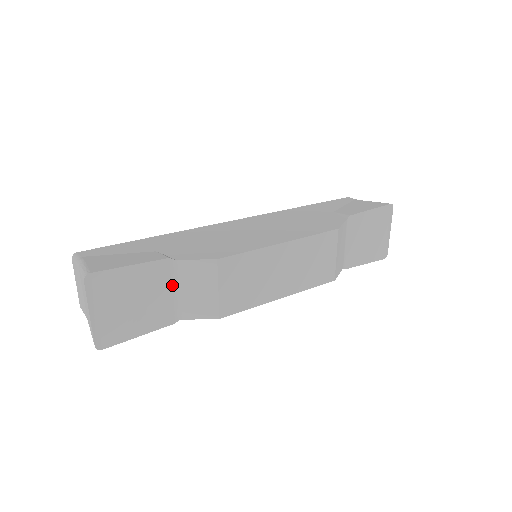
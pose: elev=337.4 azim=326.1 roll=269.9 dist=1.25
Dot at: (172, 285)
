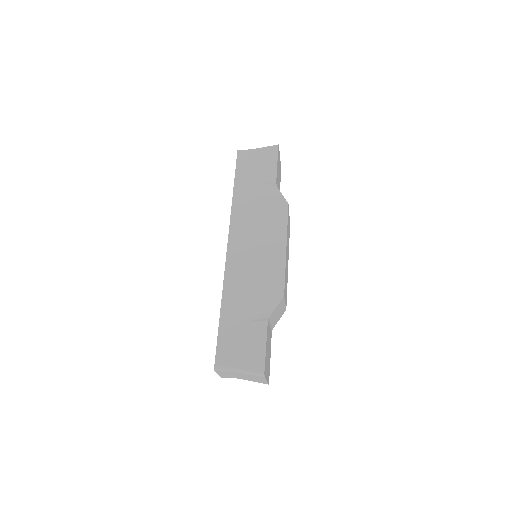
Dot at: (269, 326)
